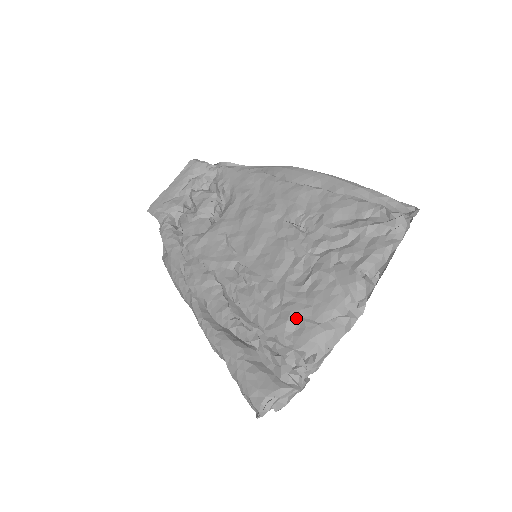
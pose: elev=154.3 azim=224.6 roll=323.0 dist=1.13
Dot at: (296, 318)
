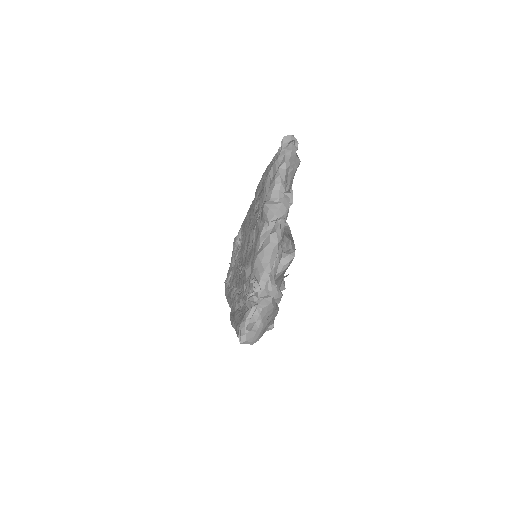
Dot at: (249, 264)
